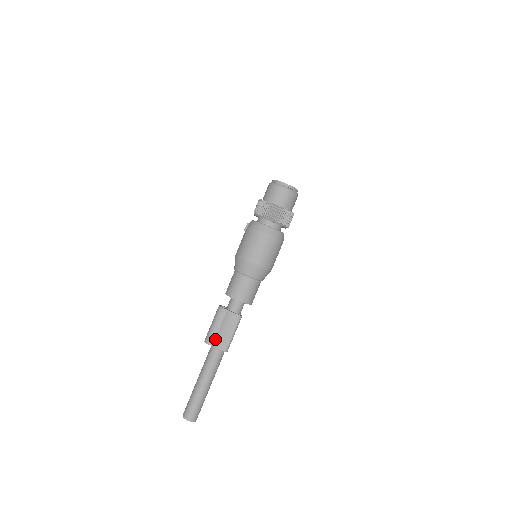
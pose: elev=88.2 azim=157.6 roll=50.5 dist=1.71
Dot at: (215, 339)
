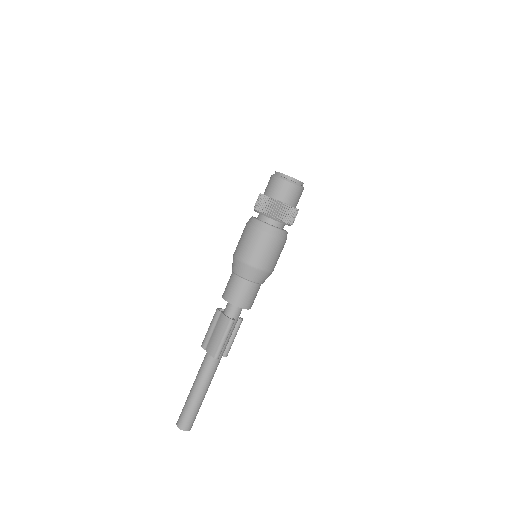
Dot at: (208, 343)
